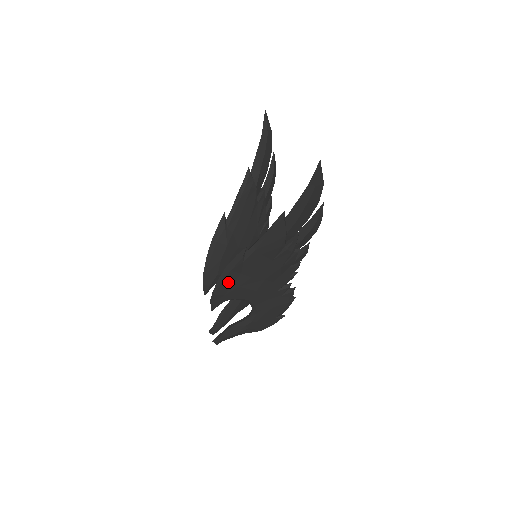
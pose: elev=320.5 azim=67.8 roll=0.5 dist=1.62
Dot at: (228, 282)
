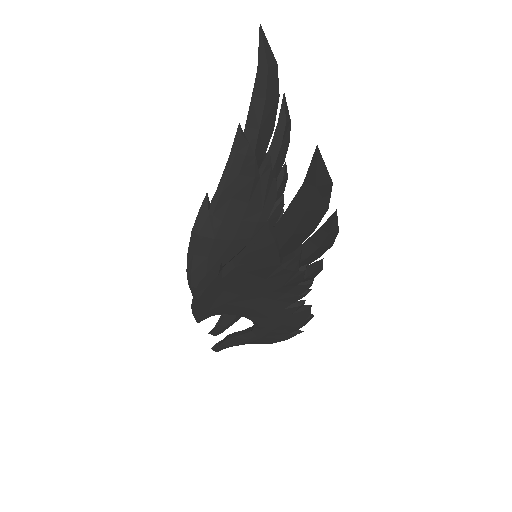
Dot at: (208, 299)
